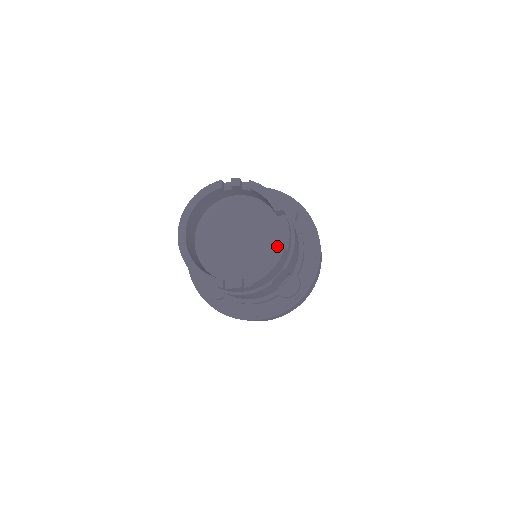
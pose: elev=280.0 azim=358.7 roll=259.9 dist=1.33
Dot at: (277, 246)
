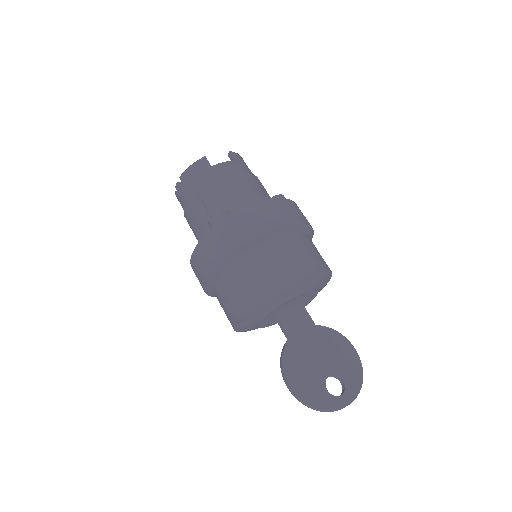
Dot at: occluded
